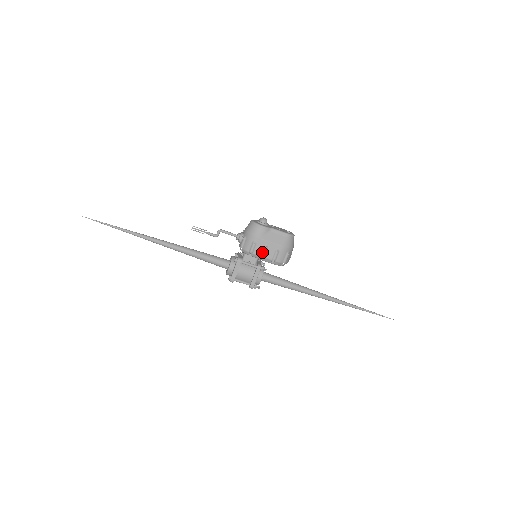
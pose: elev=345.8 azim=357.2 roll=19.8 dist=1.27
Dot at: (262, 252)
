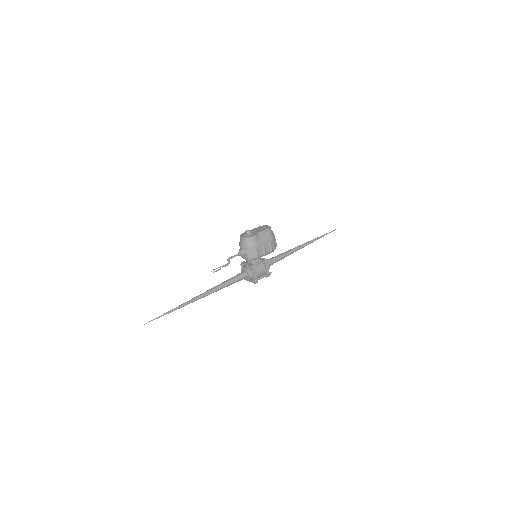
Dot at: (263, 251)
